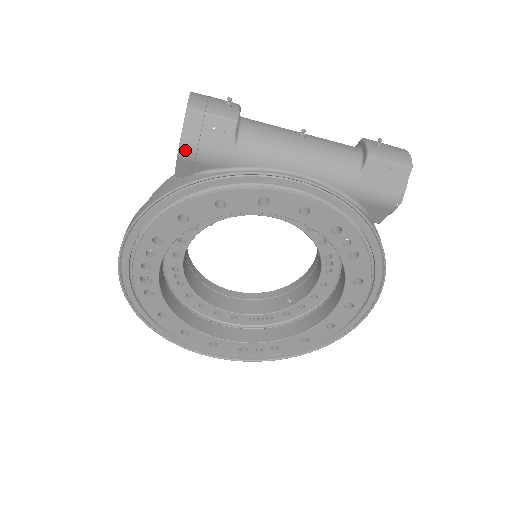
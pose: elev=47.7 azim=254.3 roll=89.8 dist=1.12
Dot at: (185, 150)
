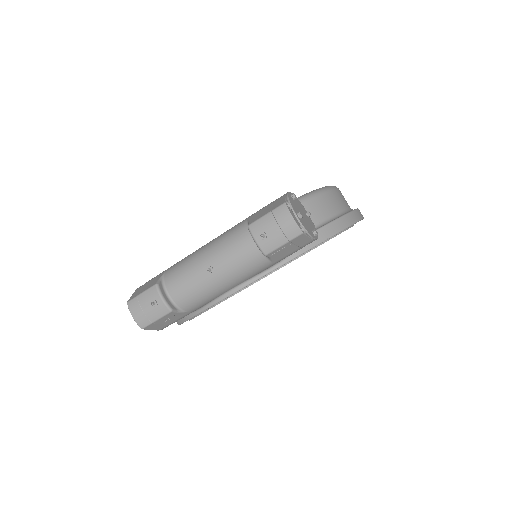
Dot at: occluded
